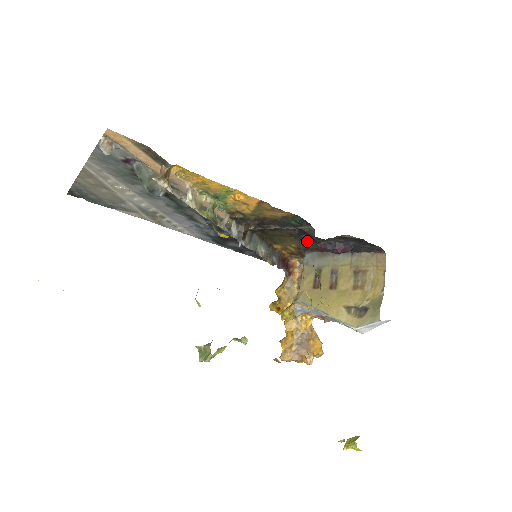
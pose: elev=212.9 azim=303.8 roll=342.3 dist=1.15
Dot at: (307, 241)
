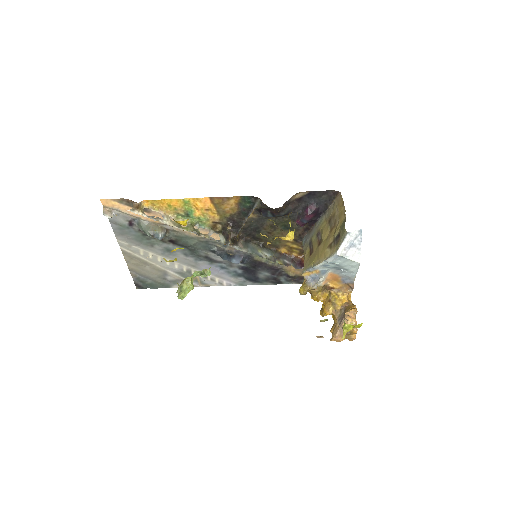
Dot at: (290, 227)
